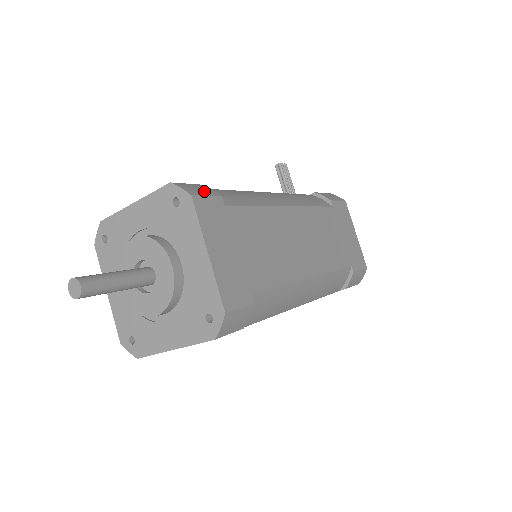
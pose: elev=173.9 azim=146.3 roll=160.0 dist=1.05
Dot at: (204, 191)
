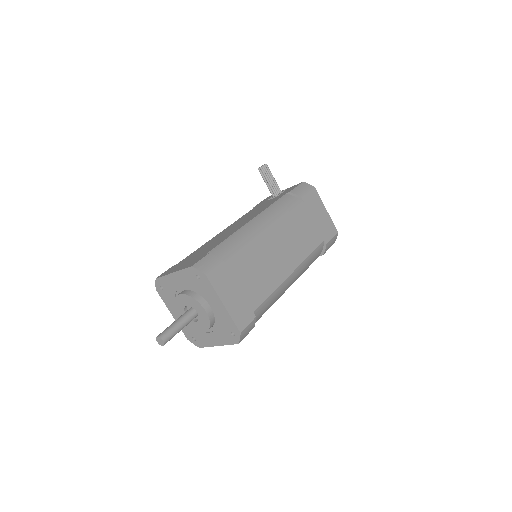
Dot at: (212, 264)
